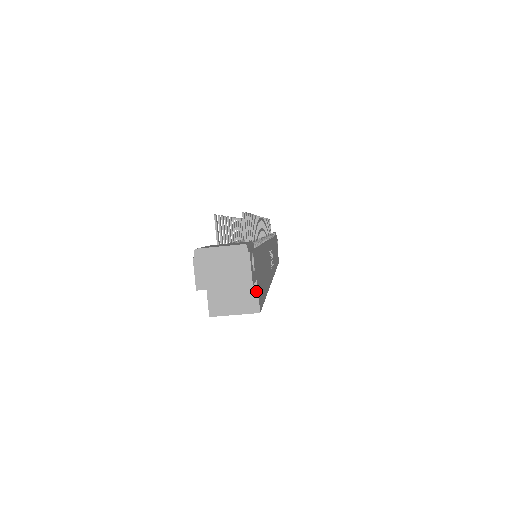
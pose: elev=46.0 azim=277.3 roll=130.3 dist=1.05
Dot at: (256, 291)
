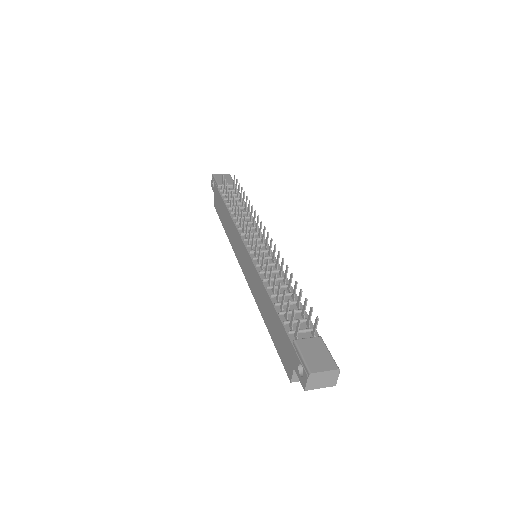
Dot at: occluded
